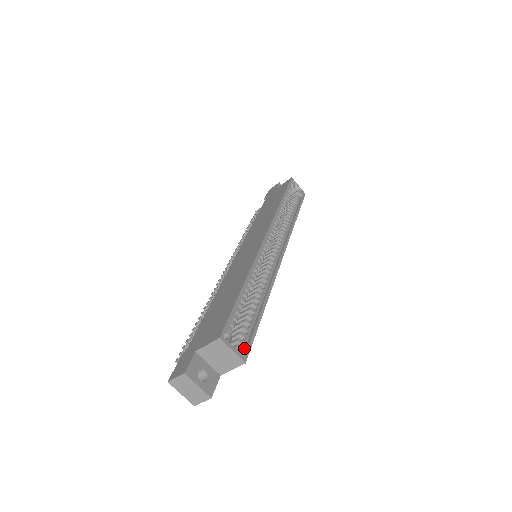
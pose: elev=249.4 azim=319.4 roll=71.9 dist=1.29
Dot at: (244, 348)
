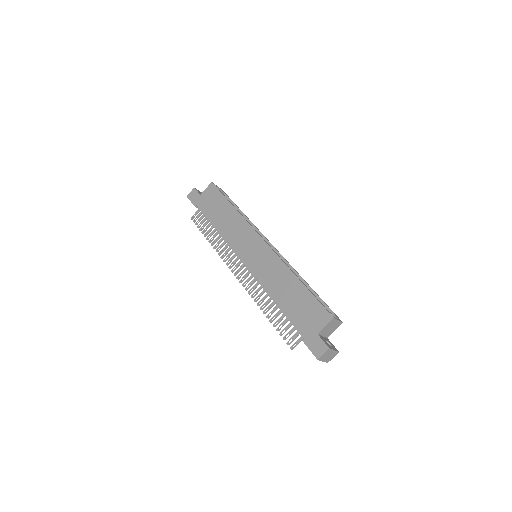
Dot at: (336, 315)
